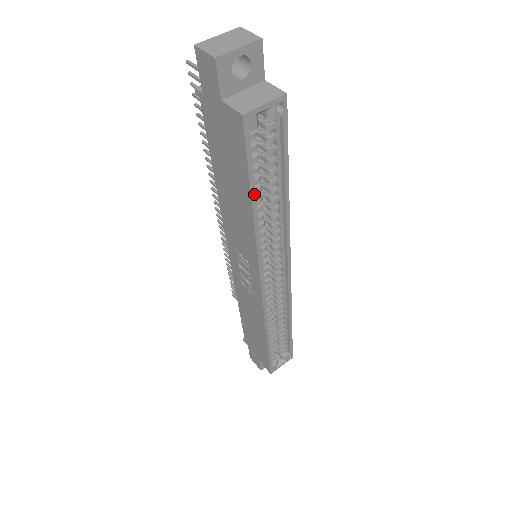
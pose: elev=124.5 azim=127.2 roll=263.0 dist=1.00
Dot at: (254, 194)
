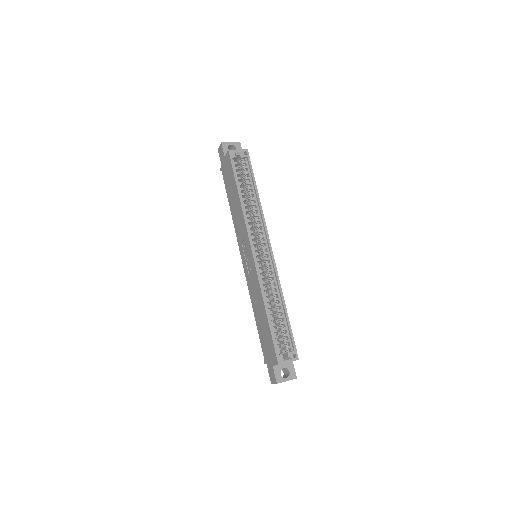
Dot at: (238, 186)
